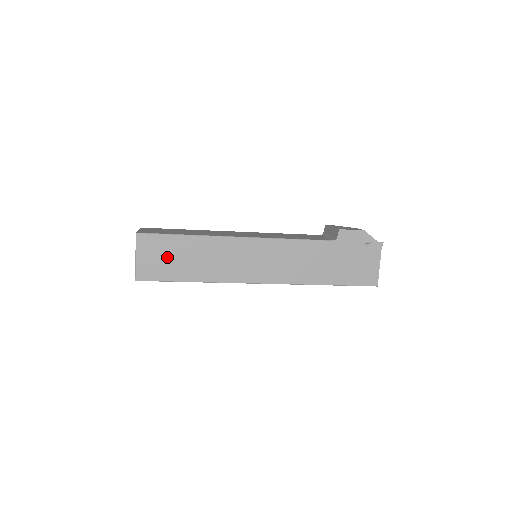
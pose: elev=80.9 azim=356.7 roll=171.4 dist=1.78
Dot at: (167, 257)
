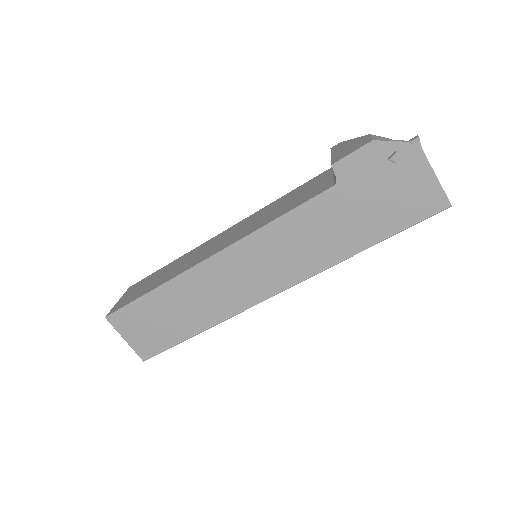
Dot at: (152, 324)
